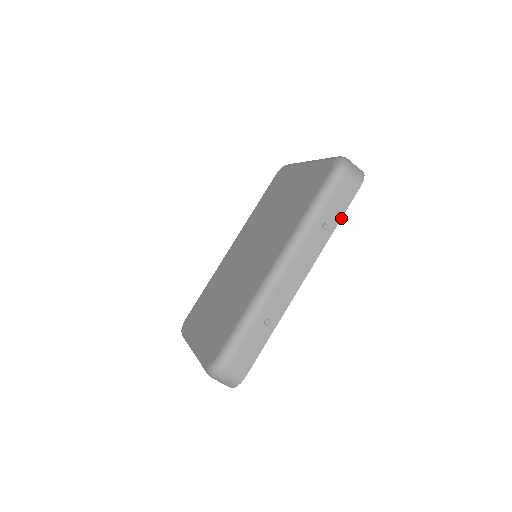
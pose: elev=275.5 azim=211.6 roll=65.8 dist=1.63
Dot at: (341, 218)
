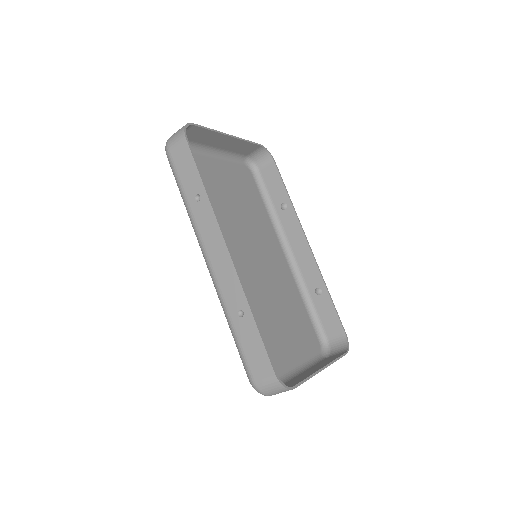
Dot at: (200, 176)
